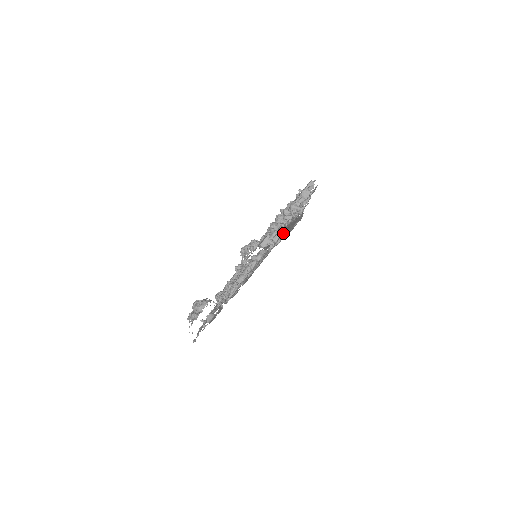
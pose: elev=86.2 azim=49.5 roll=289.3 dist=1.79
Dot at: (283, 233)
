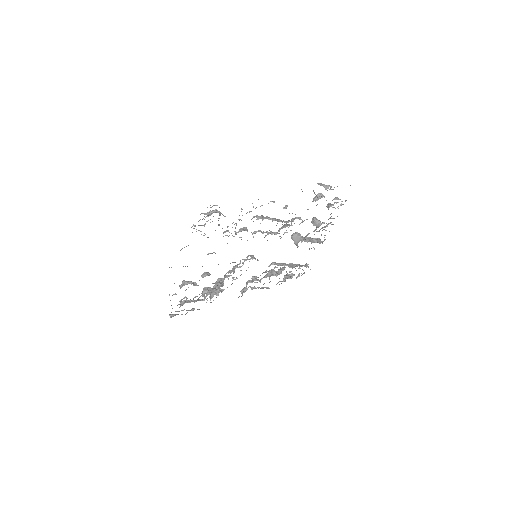
Dot at: occluded
